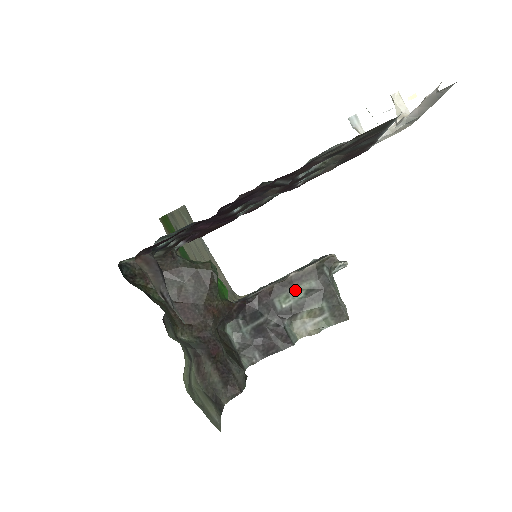
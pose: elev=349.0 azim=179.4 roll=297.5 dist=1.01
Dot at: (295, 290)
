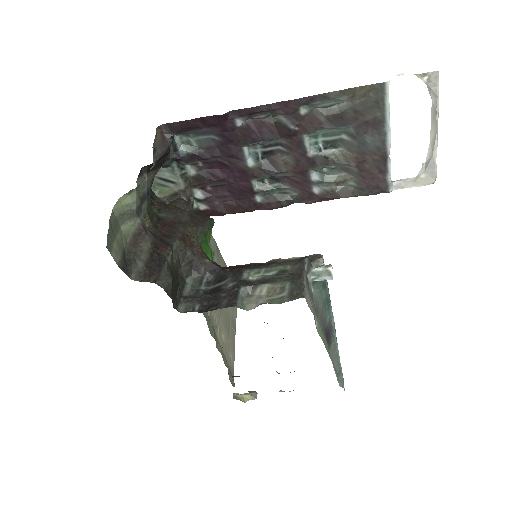
Dot at: (269, 269)
